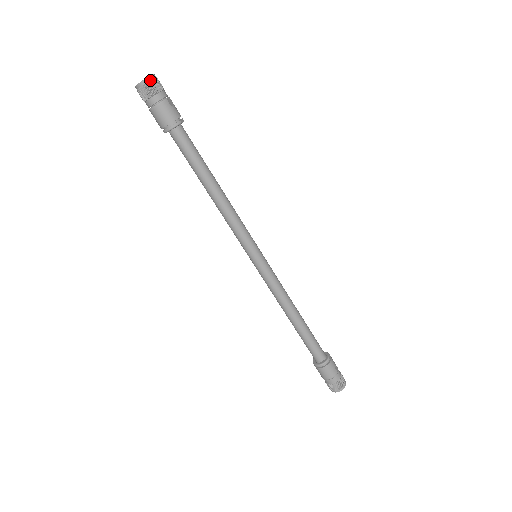
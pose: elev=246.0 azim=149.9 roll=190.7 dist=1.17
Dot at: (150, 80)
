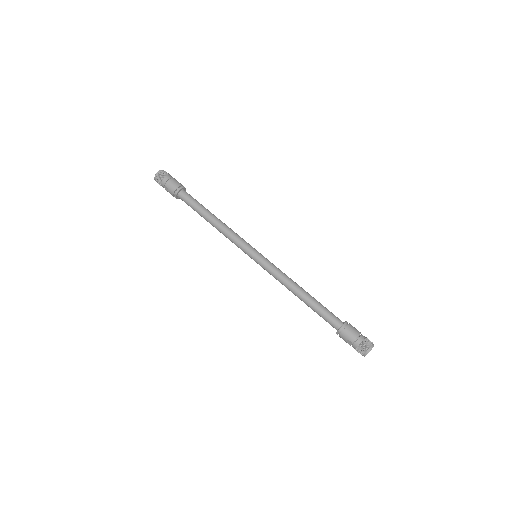
Dot at: (164, 171)
